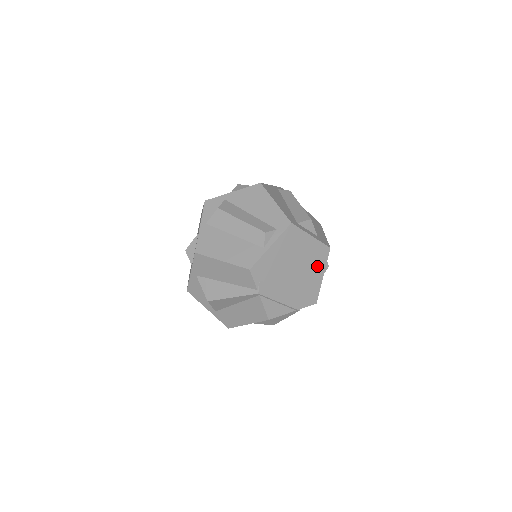
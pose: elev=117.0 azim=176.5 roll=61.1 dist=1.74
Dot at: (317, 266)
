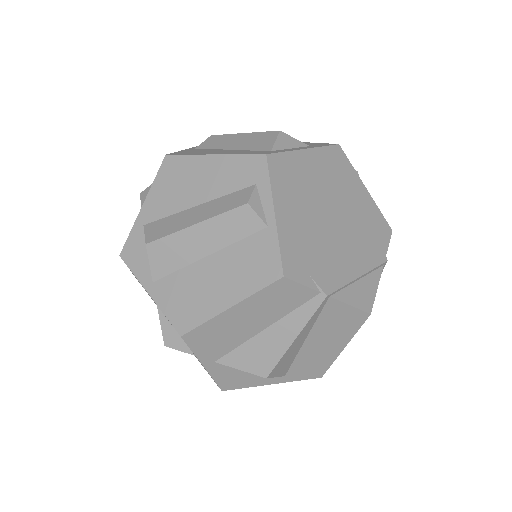
Dot at: (348, 183)
